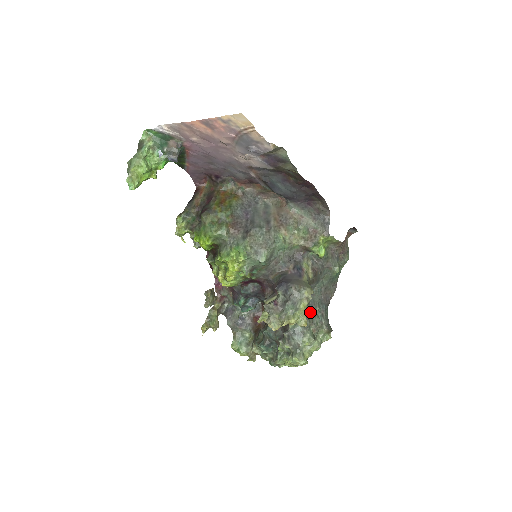
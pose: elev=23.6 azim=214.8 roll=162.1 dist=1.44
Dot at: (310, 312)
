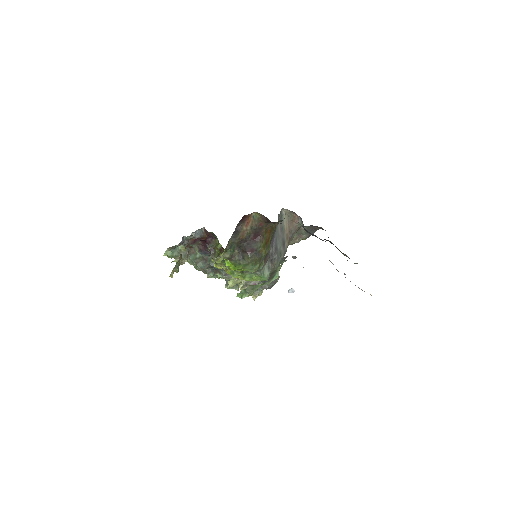
Dot at: occluded
